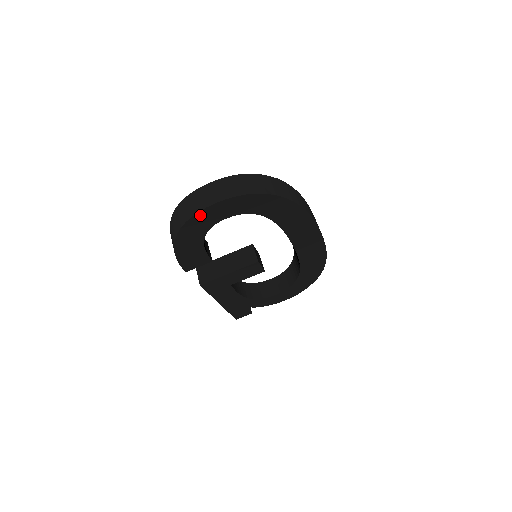
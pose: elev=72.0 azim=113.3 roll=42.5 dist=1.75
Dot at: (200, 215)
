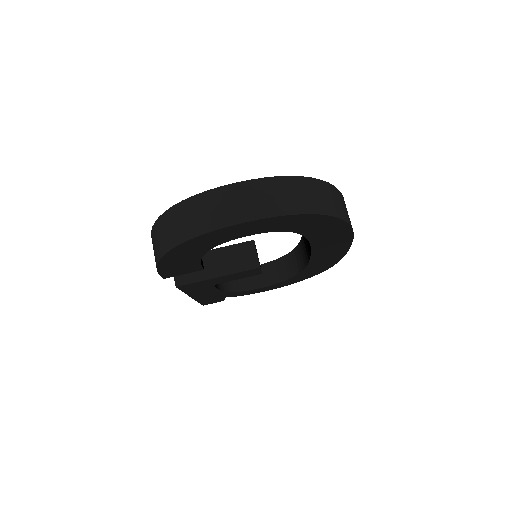
Dot at: (214, 233)
